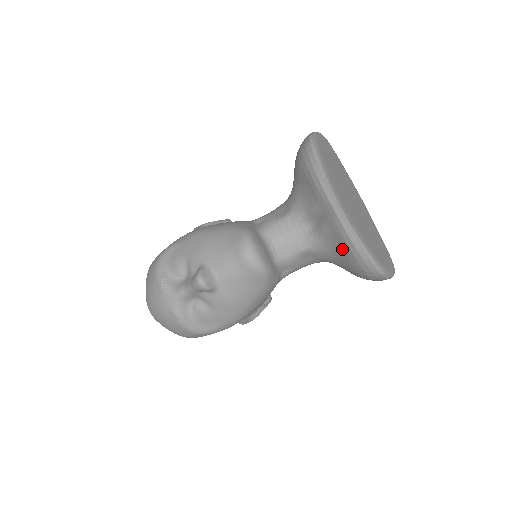
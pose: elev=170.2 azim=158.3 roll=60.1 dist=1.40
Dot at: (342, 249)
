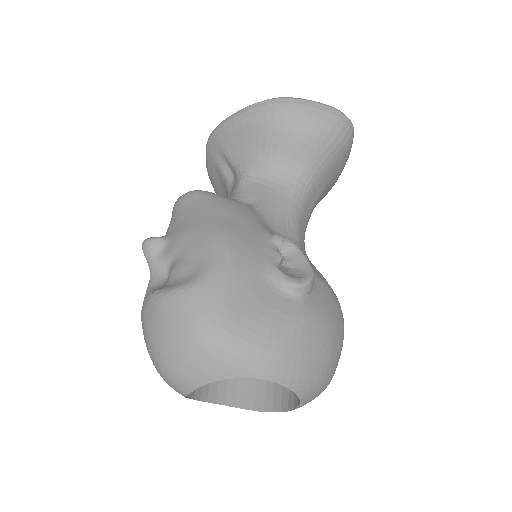
Dot at: (239, 135)
